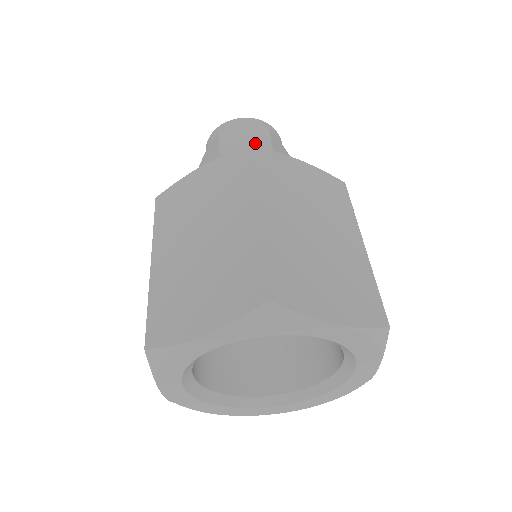
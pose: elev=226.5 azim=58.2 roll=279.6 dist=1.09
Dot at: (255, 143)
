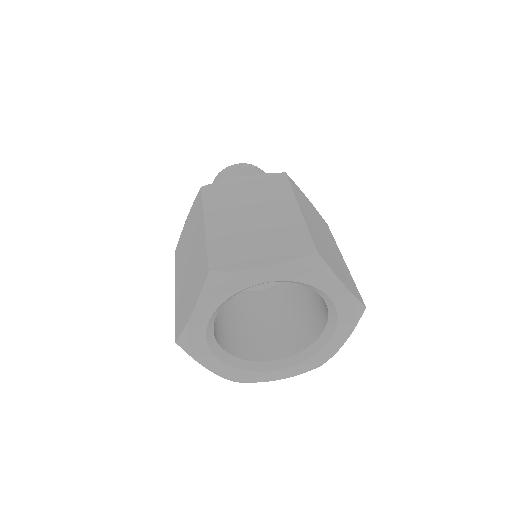
Dot at: occluded
